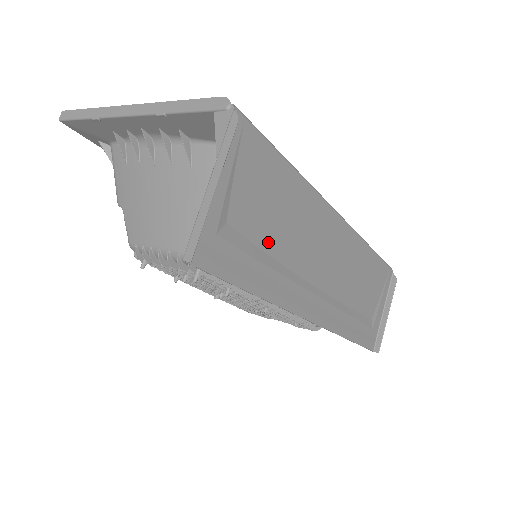
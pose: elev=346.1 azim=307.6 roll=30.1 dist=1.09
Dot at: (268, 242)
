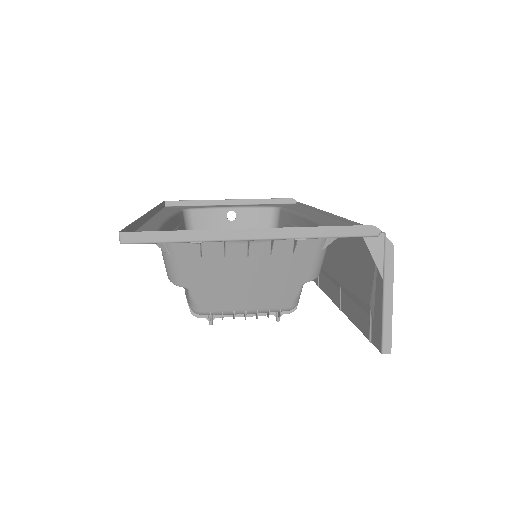
Dot at: (353, 285)
